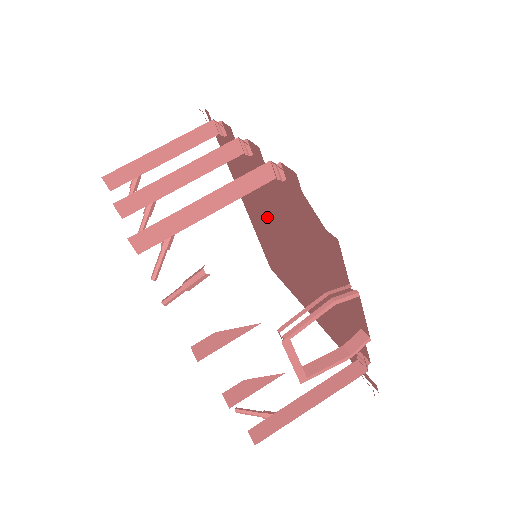
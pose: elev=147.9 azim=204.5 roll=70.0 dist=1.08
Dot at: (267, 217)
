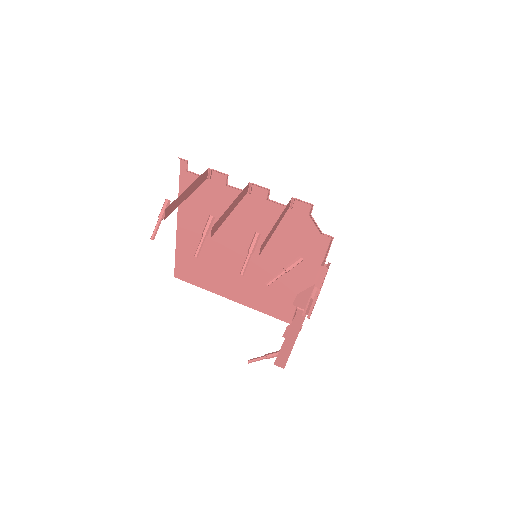
Dot at: (225, 233)
